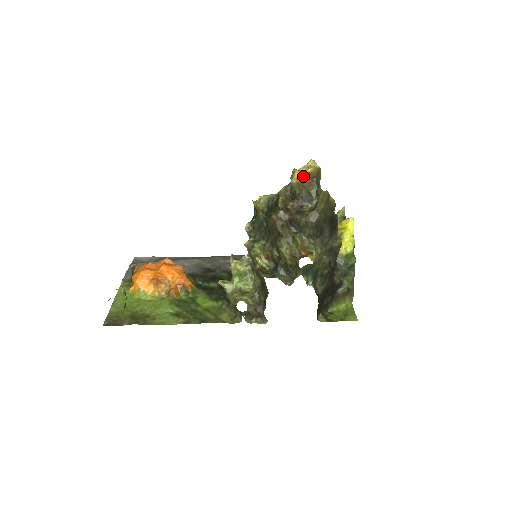
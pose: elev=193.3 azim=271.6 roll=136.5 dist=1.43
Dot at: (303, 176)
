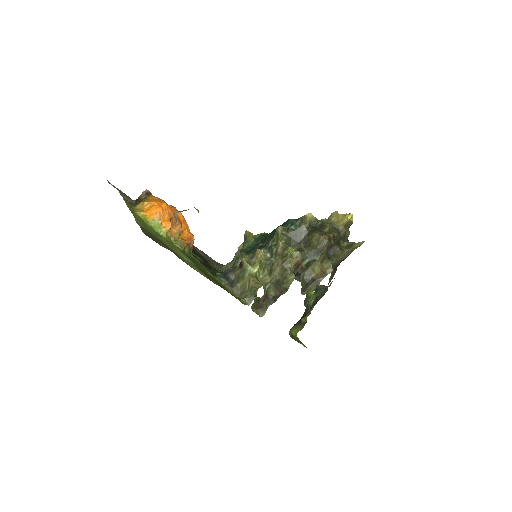
Dot at: (349, 221)
